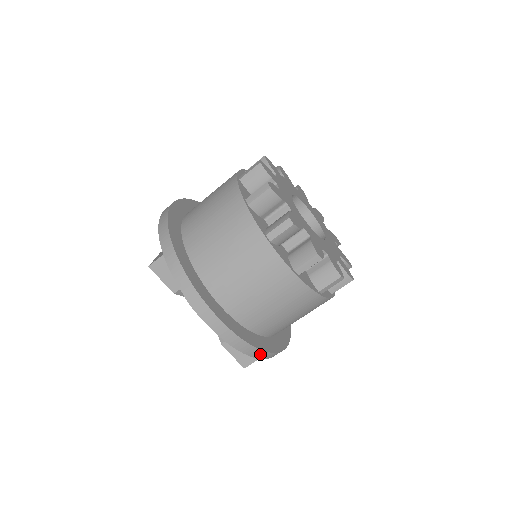
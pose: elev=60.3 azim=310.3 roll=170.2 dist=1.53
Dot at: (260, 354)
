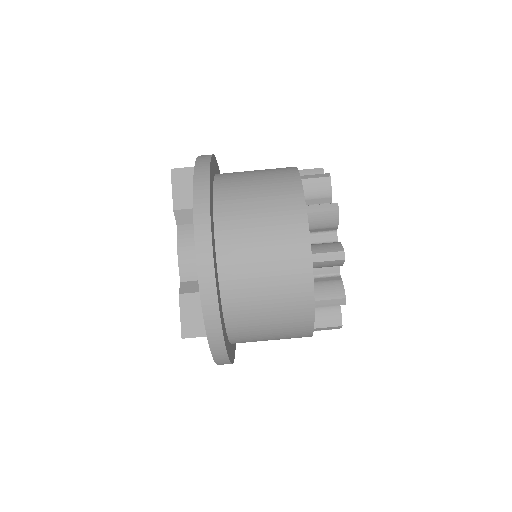
Dot at: (214, 328)
